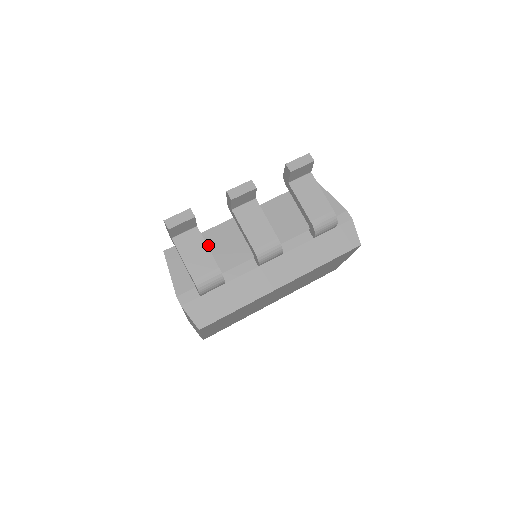
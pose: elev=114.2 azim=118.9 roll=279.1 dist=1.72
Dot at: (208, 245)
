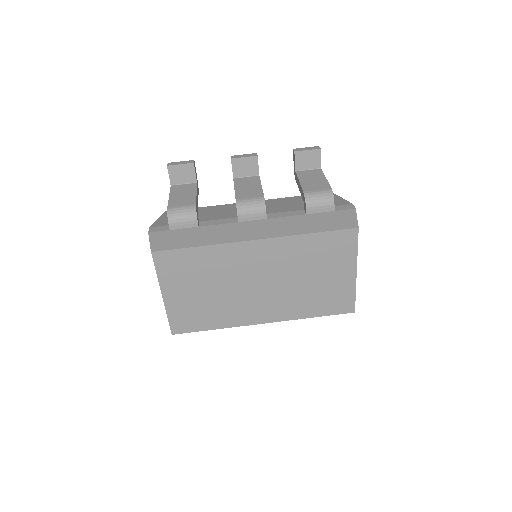
Dot at: (204, 211)
